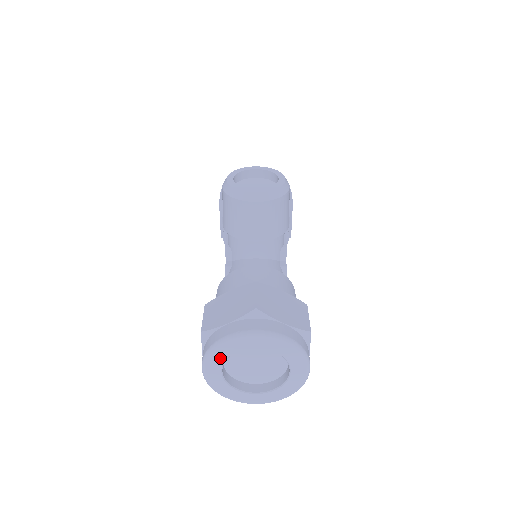
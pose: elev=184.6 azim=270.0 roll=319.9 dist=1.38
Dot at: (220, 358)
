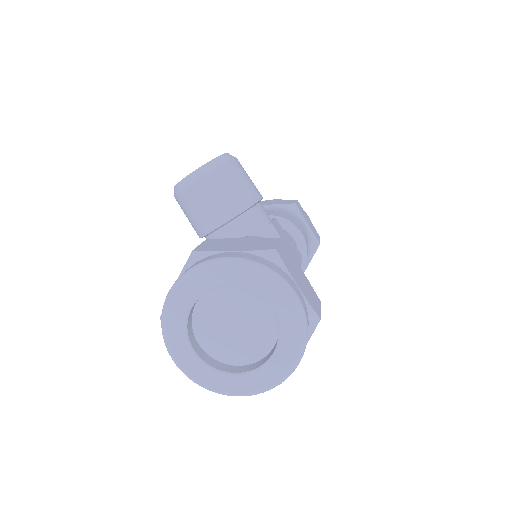
Dot at: (178, 331)
